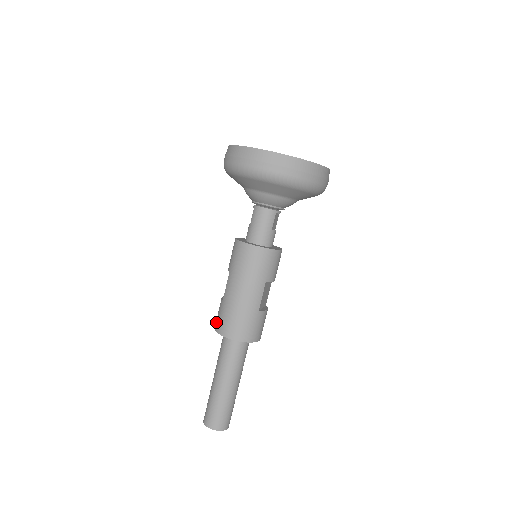
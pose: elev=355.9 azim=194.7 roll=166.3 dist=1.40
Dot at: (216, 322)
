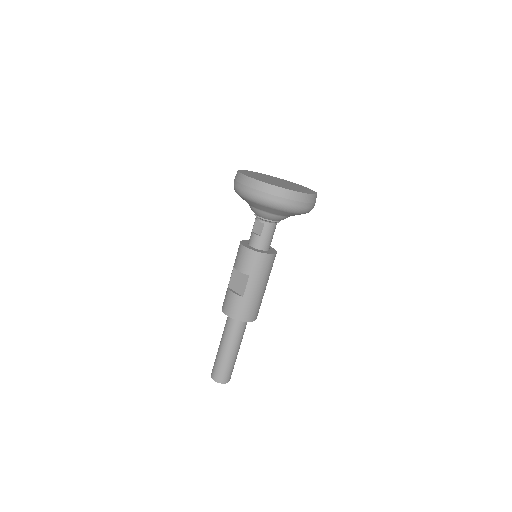
Dot at: (235, 313)
